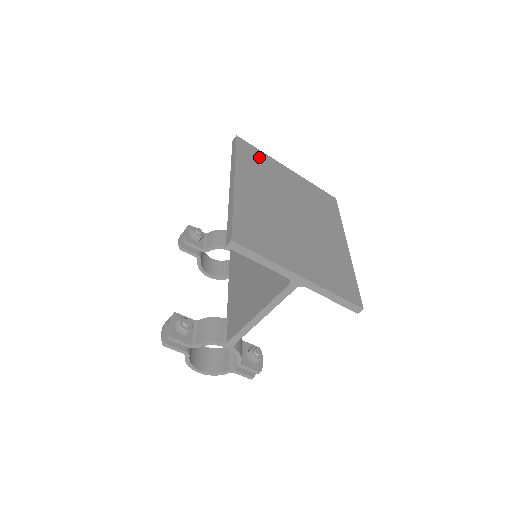
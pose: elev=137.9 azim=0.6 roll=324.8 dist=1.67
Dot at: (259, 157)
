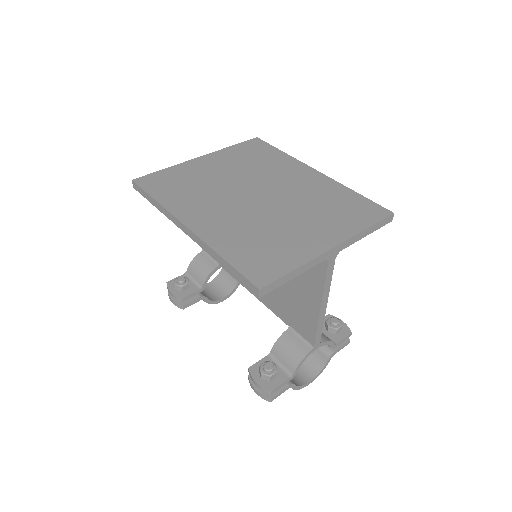
Dot at: (171, 177)
